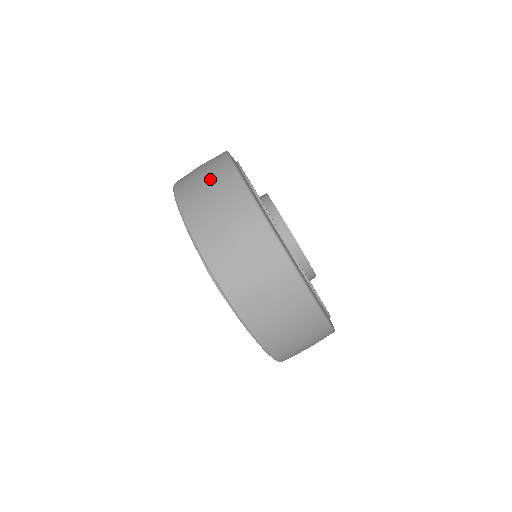
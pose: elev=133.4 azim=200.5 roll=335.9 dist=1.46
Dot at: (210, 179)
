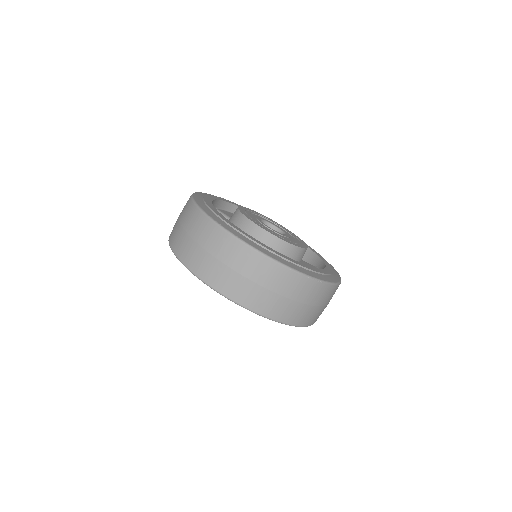
Dot at: occluded
